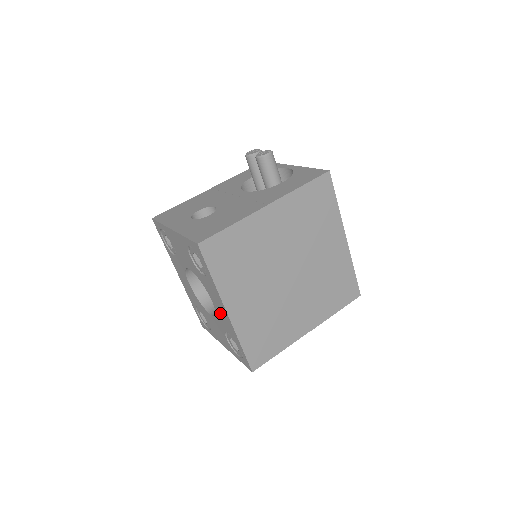
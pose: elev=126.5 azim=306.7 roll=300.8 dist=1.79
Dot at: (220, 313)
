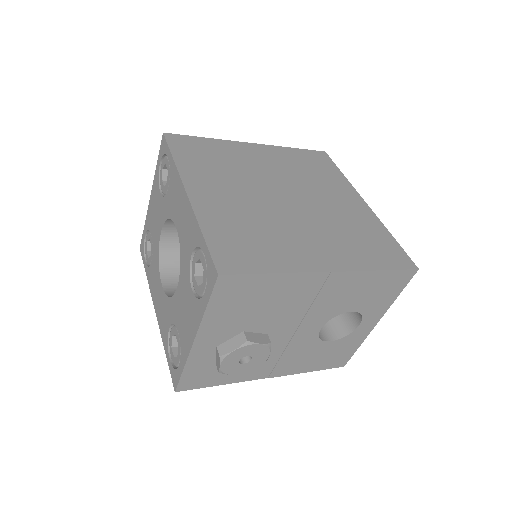
Dot at: (182, 226)
